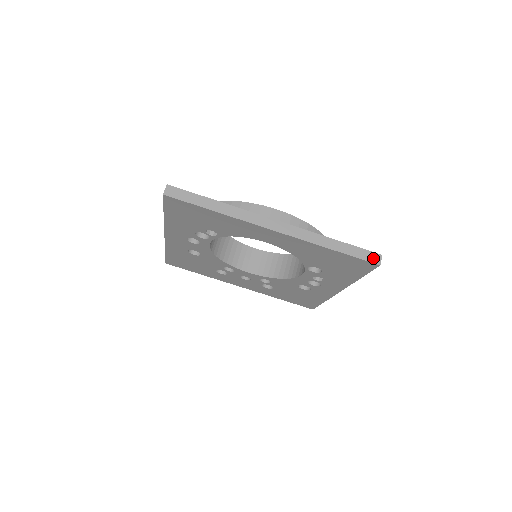
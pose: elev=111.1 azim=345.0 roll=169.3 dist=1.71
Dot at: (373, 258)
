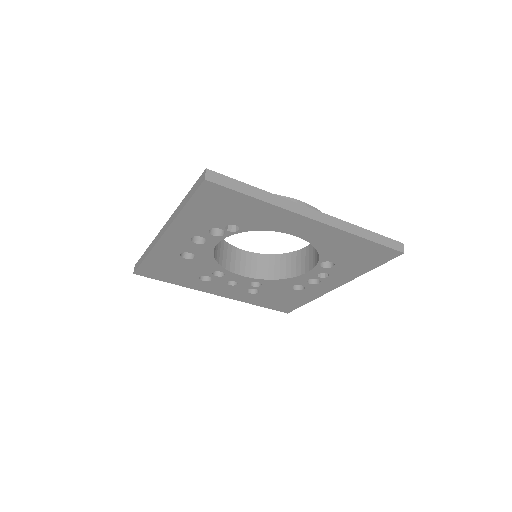
Dot at: (398, 246)
